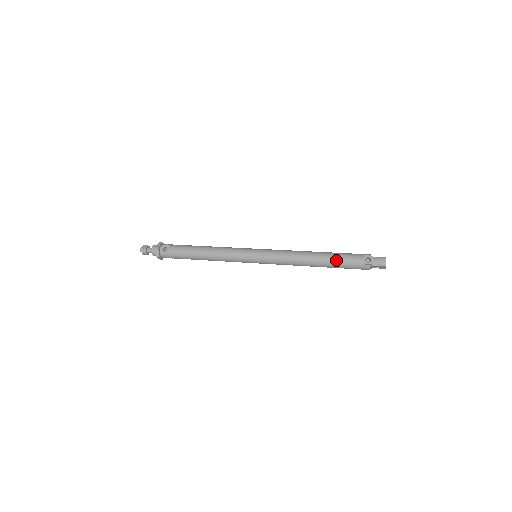
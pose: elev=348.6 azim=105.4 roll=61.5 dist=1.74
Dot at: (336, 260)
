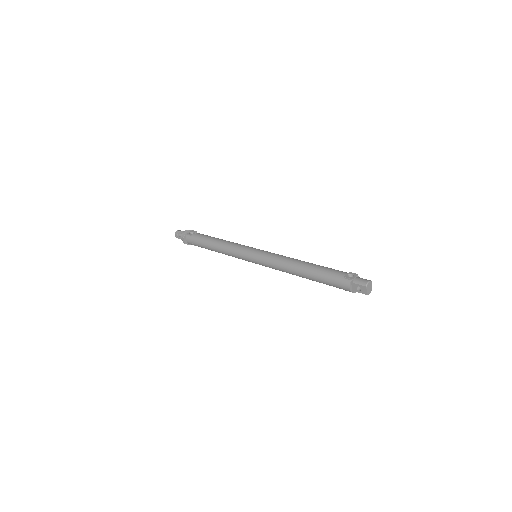
Dot at: (321, 269)
